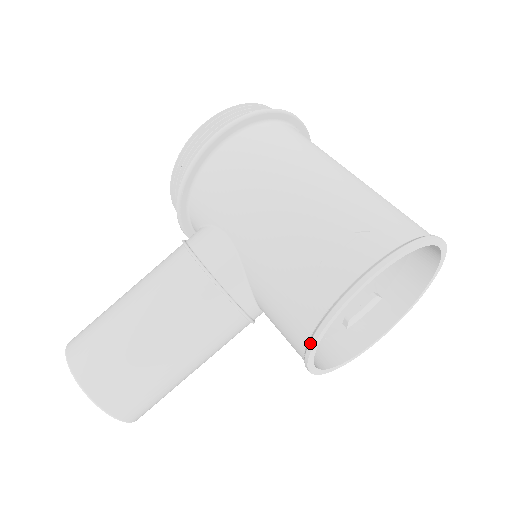
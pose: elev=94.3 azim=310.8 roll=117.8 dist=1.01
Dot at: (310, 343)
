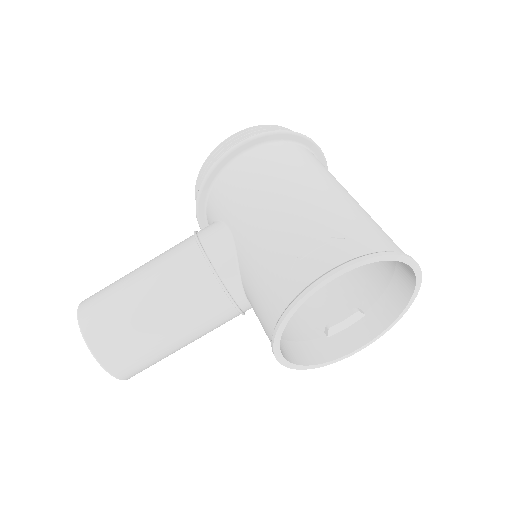
Dot at: (275, 327)
